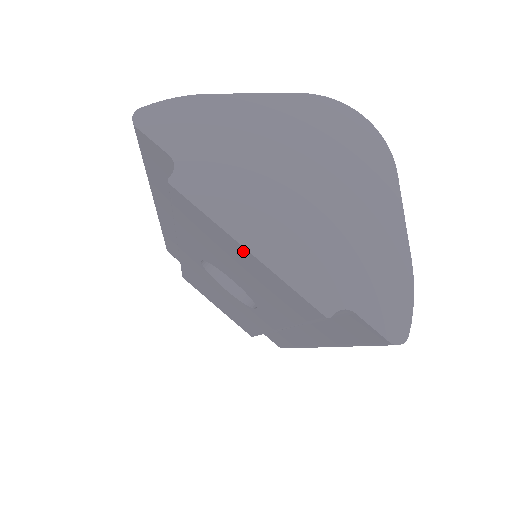
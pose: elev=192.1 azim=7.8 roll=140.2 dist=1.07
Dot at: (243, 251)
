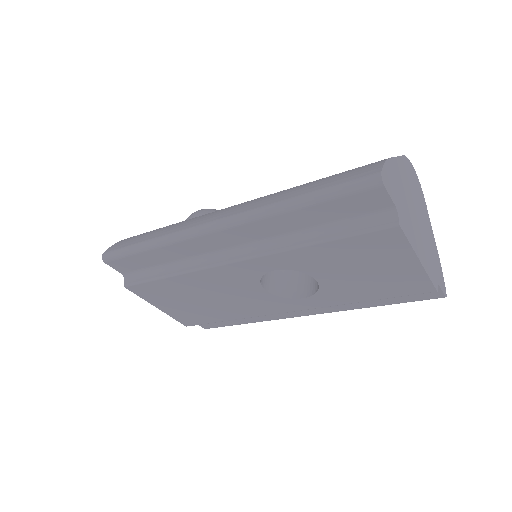
Dot at: (411, 262)
